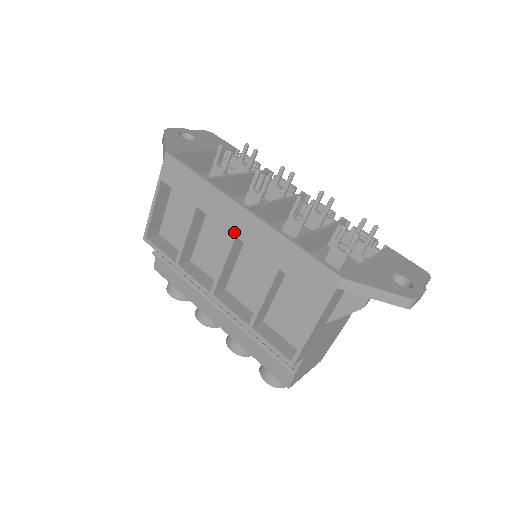
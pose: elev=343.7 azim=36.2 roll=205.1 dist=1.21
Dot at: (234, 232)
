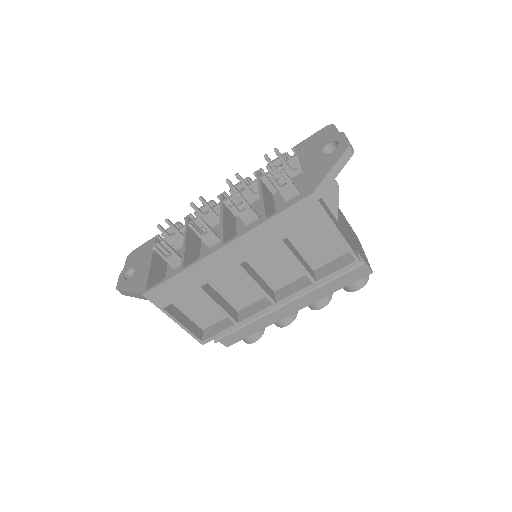
Dot at: (236, 264)
